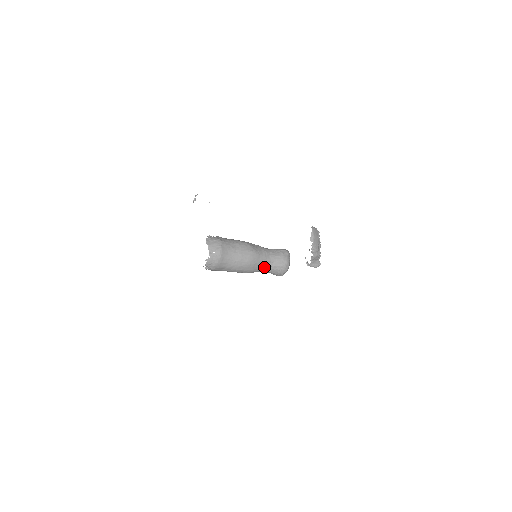
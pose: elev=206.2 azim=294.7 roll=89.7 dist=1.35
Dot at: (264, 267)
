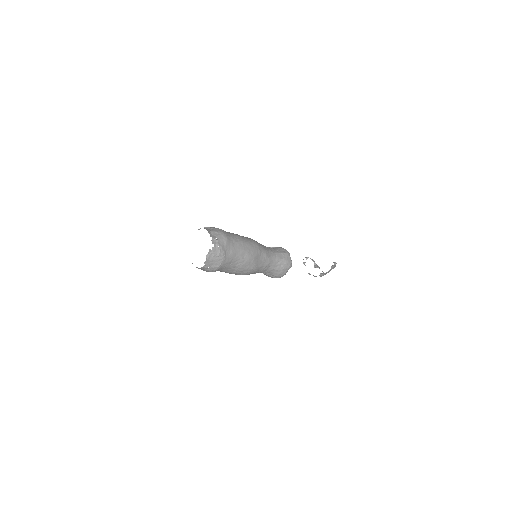
Dot at: occluded
